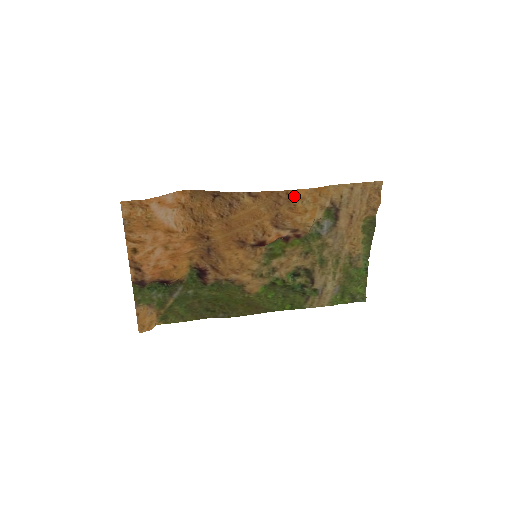
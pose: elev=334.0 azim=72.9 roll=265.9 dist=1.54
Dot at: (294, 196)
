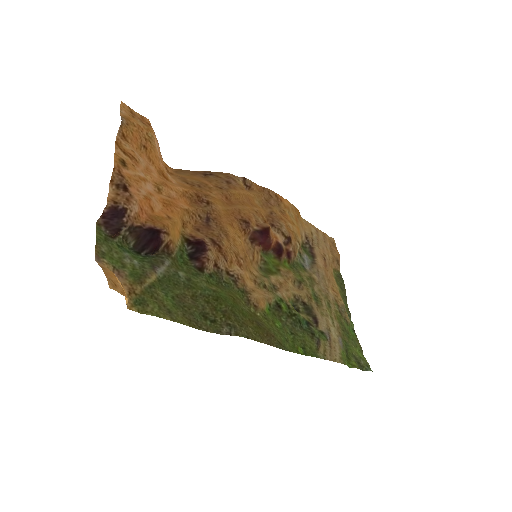
Dot at: (282, 202)
